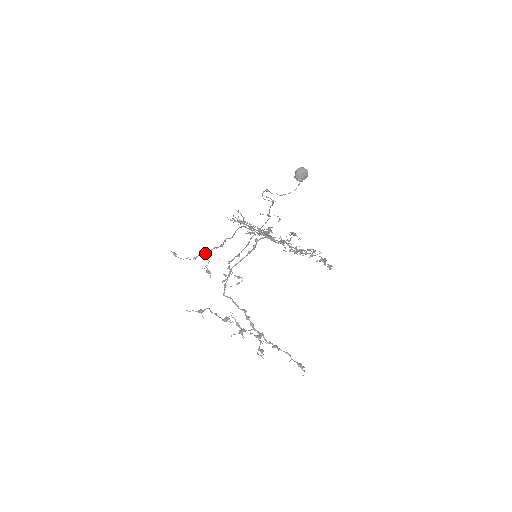
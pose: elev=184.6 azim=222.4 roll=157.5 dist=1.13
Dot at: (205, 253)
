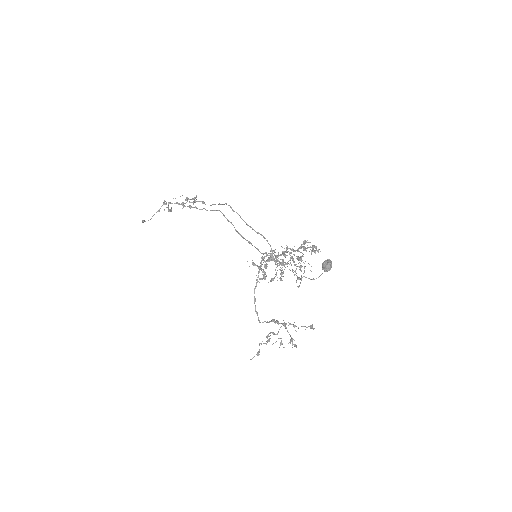
Dot at: (165, 201)
